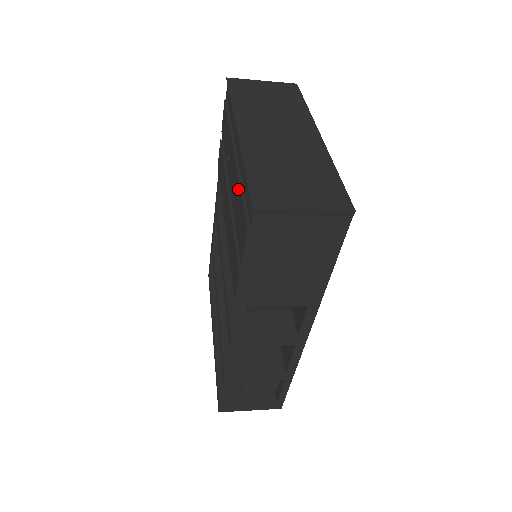
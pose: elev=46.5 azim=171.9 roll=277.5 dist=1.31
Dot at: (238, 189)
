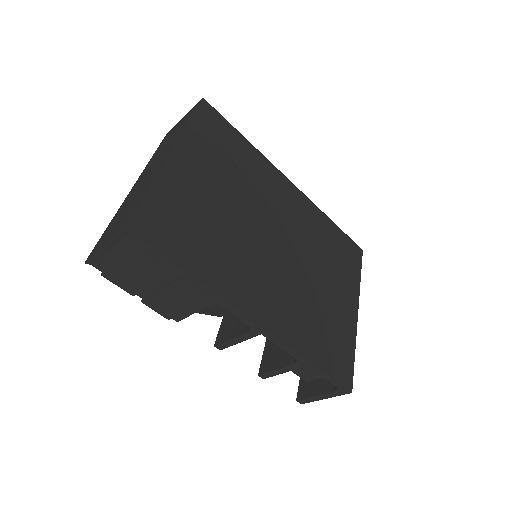
Dot at: occluded
